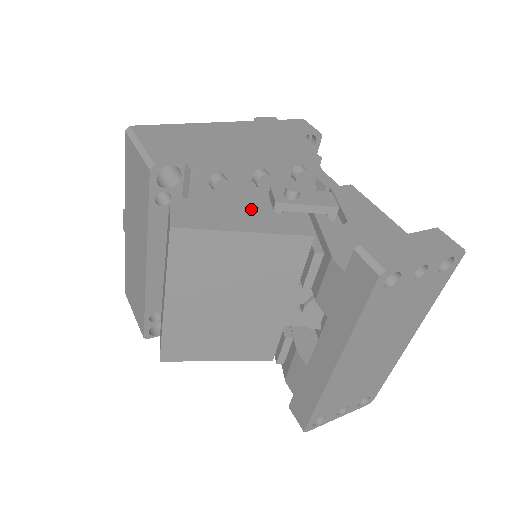
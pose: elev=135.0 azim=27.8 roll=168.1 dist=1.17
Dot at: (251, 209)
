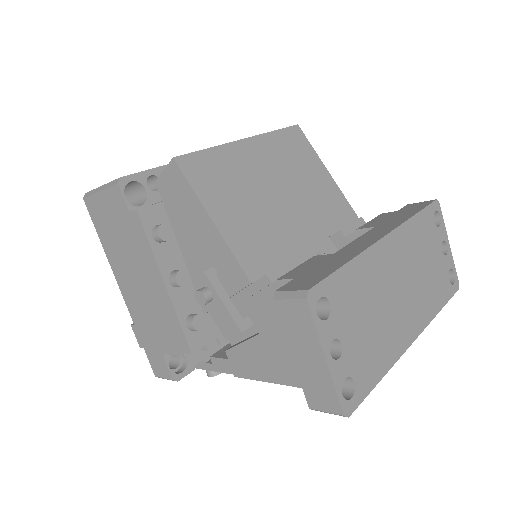
Dot at: occluded
